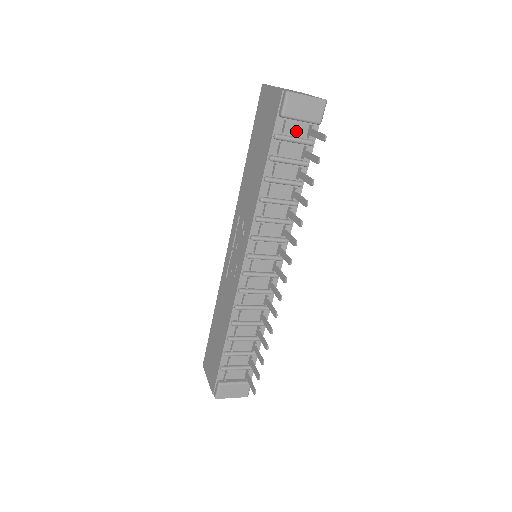
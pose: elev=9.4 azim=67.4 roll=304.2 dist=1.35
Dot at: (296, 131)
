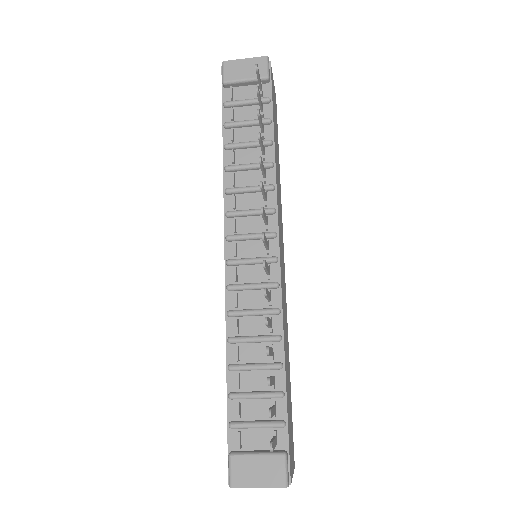
Dot at: (247, 96)
